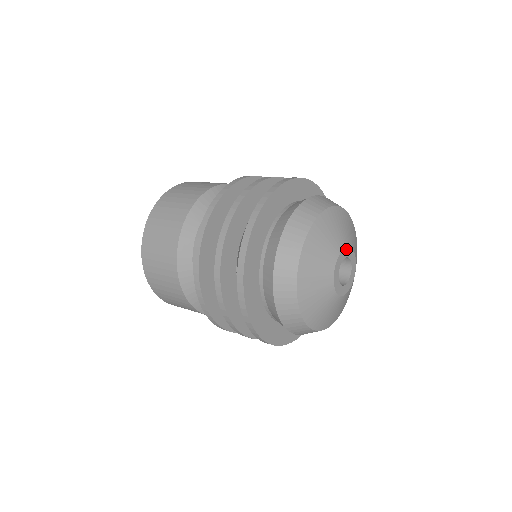
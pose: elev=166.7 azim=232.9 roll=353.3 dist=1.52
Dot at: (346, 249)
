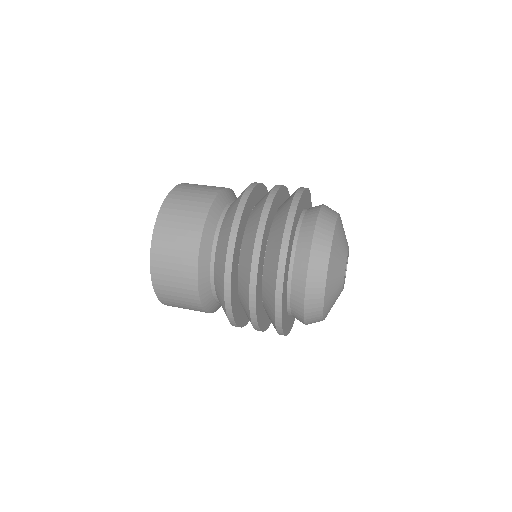
Dot at: occluded
